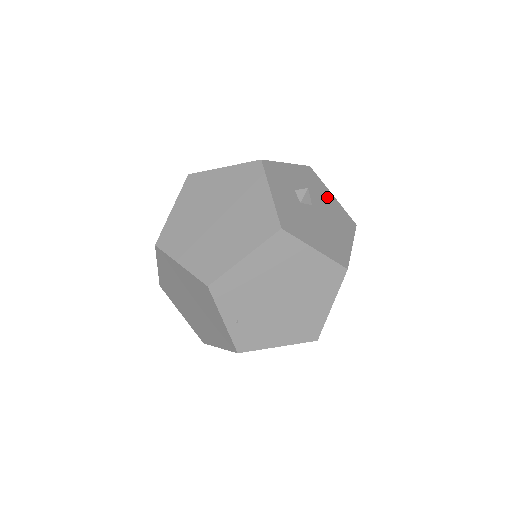
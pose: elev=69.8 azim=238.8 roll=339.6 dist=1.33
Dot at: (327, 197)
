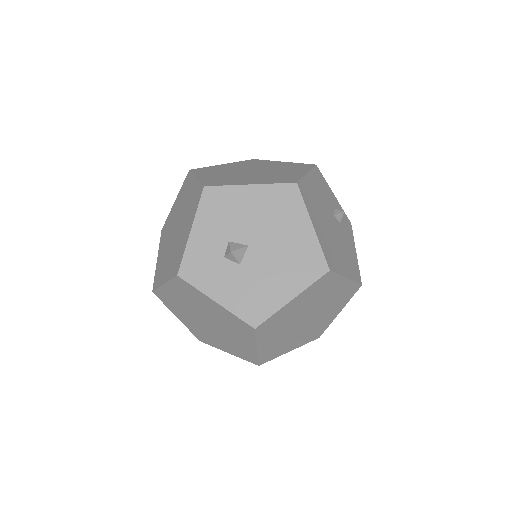
Dot at: (248, 201)
